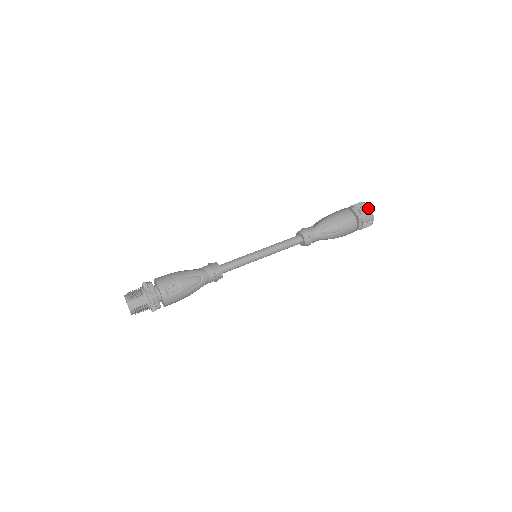
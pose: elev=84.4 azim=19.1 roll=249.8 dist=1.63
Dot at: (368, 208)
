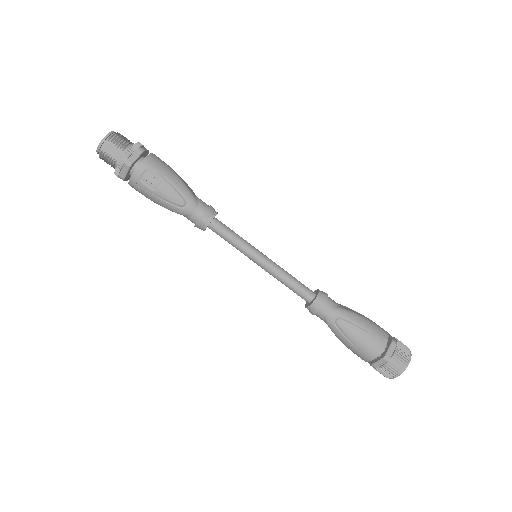
Dot at: (406, 362)
